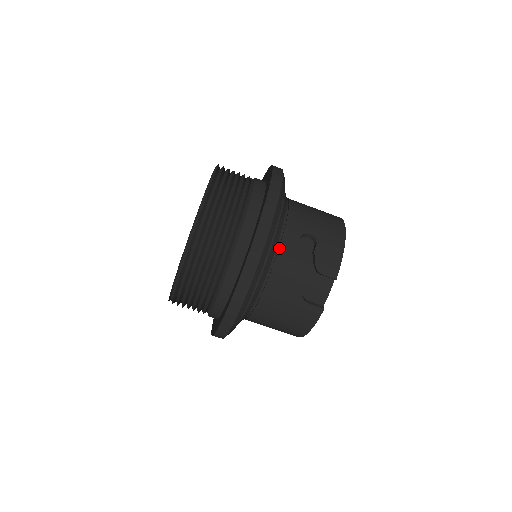
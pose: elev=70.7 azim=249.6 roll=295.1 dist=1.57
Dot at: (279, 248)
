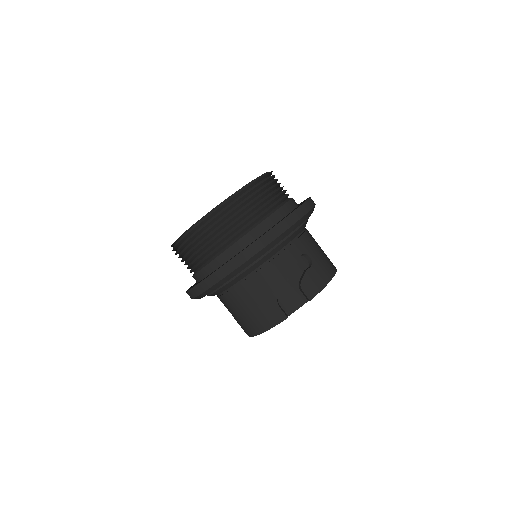
Dot at: (283, 251)
